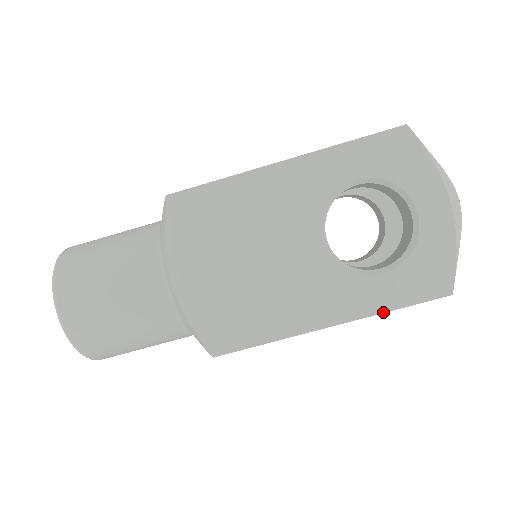
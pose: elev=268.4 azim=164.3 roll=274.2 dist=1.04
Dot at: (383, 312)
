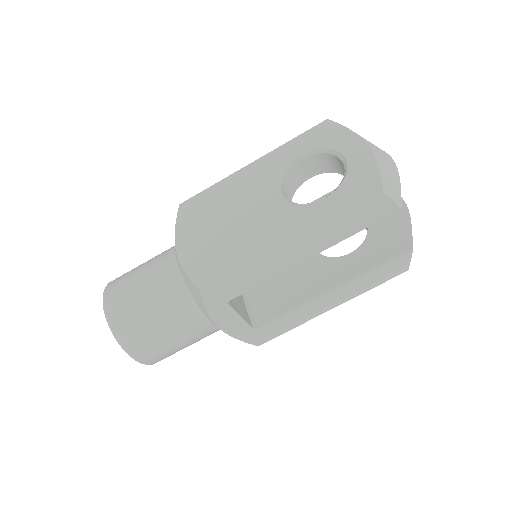
Dot at: (329, 221)
